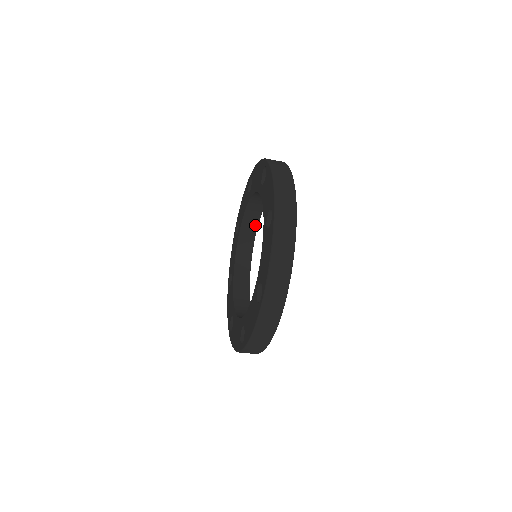
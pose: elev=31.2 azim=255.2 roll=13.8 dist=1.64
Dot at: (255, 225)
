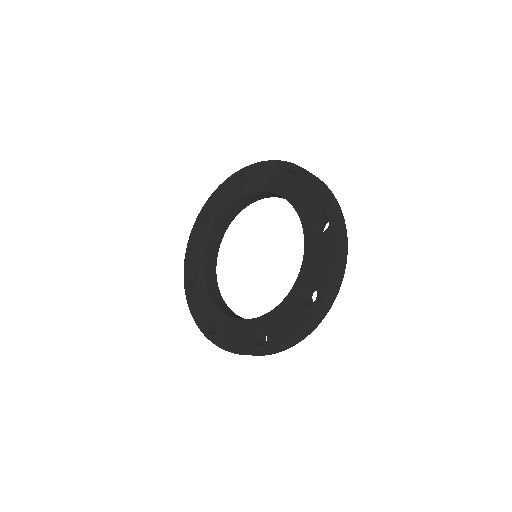
Dot at: (262, 198)
